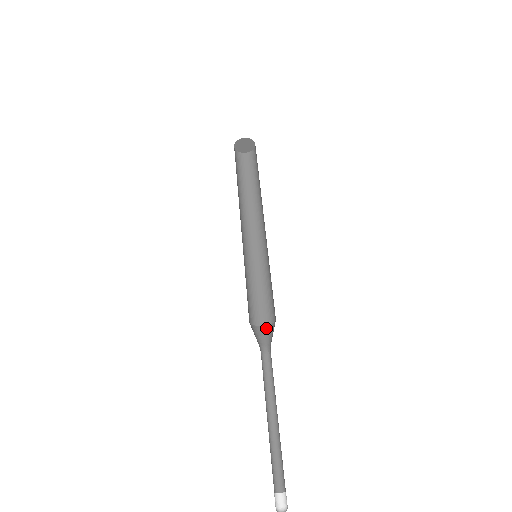
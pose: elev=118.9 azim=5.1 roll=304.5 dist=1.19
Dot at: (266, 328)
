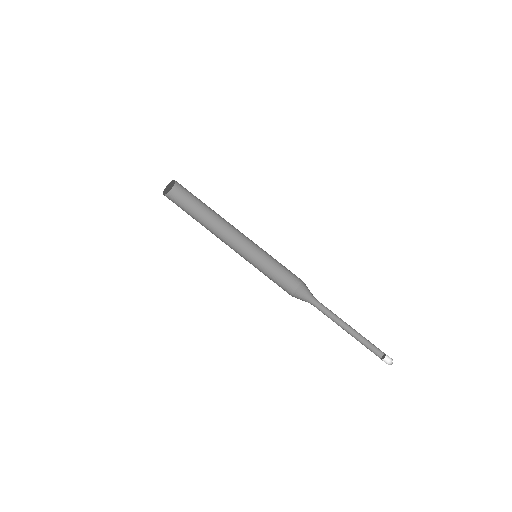
Dot at: (302, 286)
